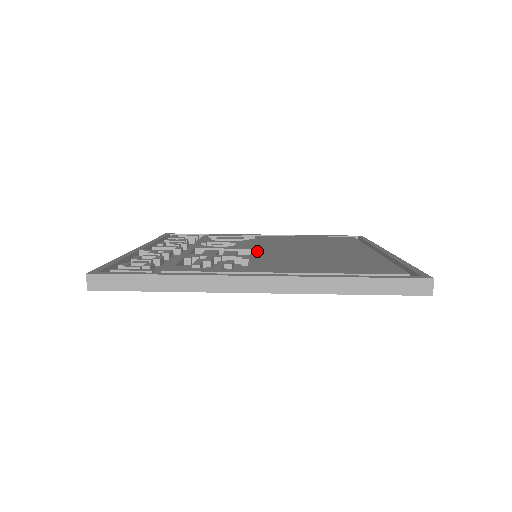
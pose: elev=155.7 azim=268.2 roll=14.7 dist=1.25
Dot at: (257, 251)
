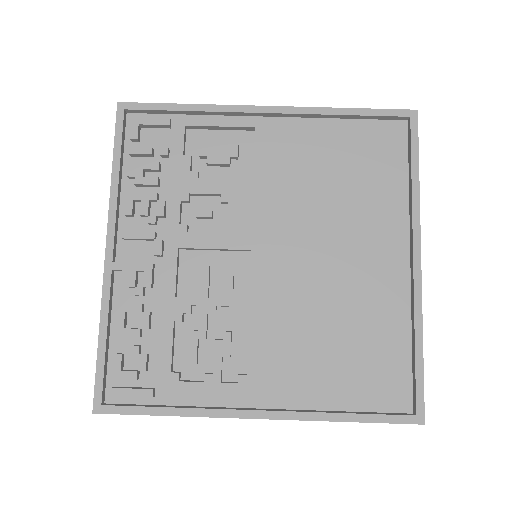
Dot at: (257, 271)
